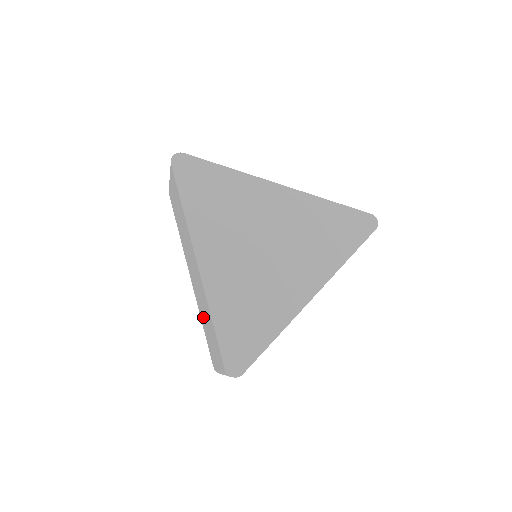
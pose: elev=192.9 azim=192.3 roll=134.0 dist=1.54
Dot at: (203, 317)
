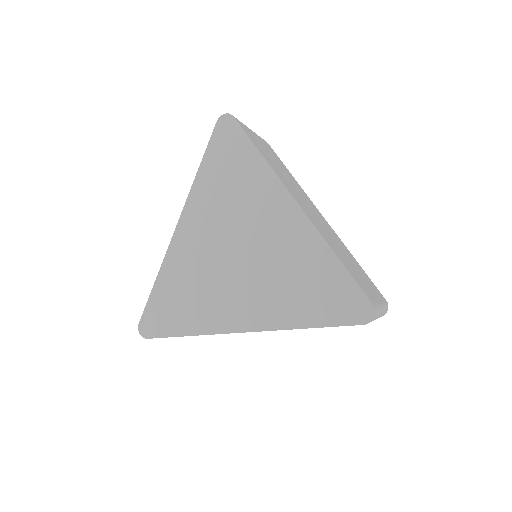
Dot at: occluded
